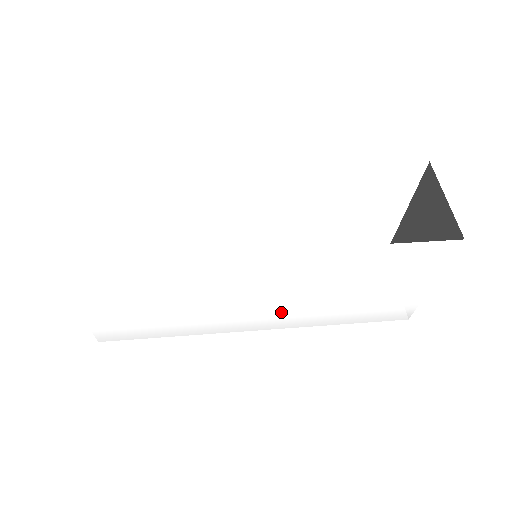
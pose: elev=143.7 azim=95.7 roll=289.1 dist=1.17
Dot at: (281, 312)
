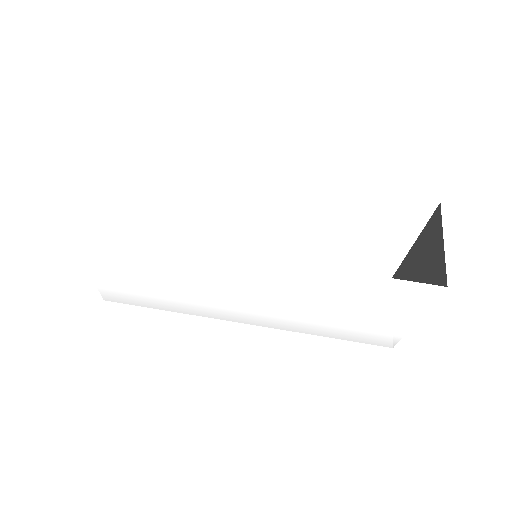
Dot at: (268, 313)
